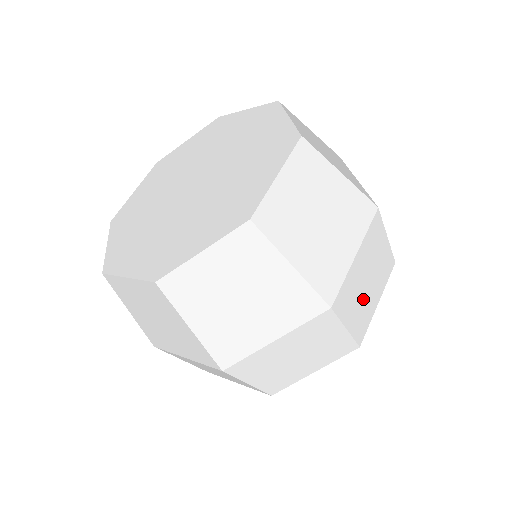
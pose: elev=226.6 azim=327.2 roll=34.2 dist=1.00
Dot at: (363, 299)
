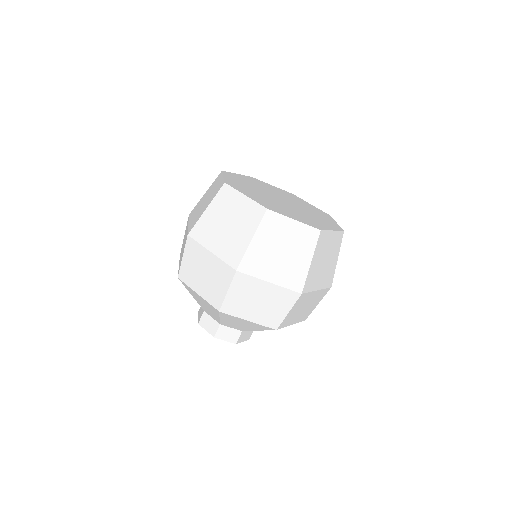
Dot at: (297, 312)
